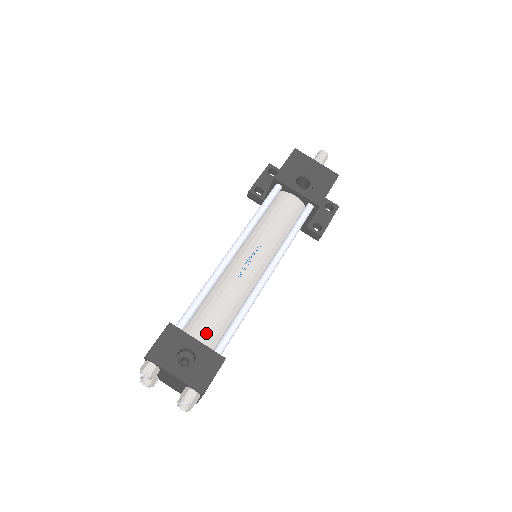
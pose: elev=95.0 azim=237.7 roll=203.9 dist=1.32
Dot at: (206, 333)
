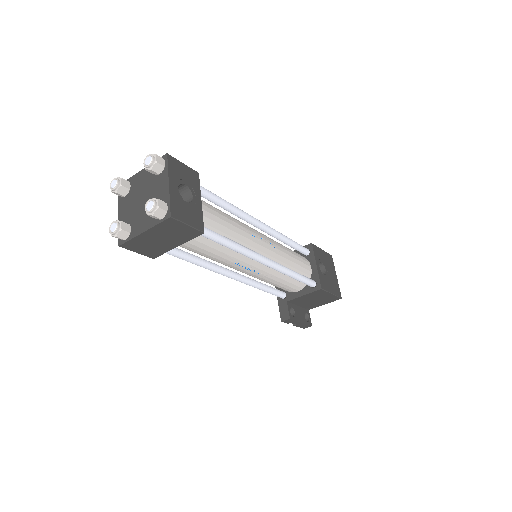
Dot at: (205, 212)
